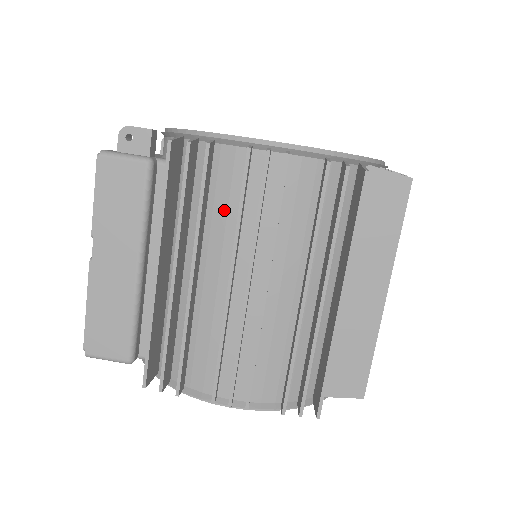
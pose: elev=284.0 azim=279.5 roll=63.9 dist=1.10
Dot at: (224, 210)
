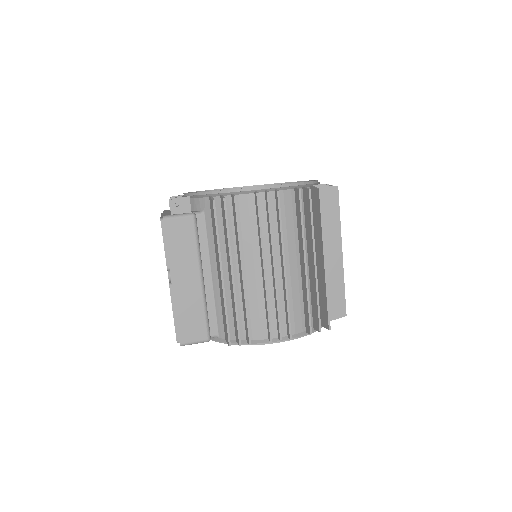
Dot at: (248, 230)
